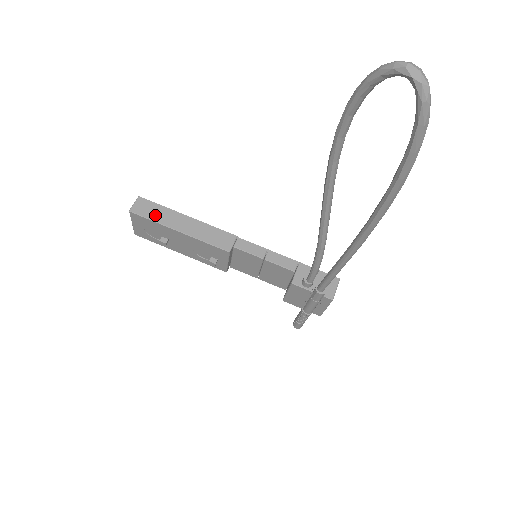
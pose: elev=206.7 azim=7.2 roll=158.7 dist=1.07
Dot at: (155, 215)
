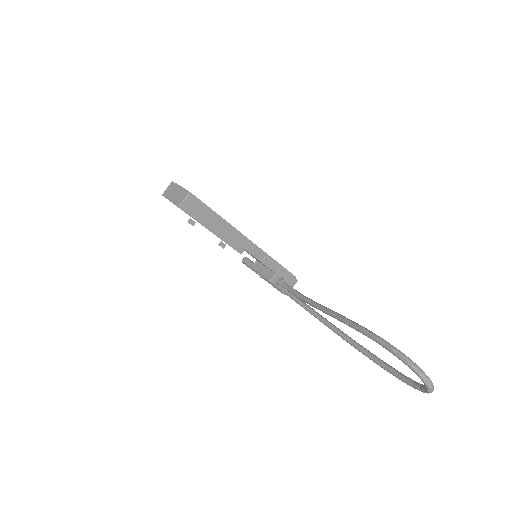
Dot at: (198, 215)
